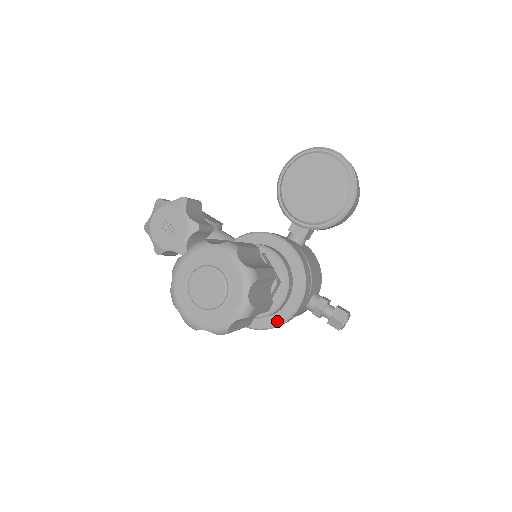
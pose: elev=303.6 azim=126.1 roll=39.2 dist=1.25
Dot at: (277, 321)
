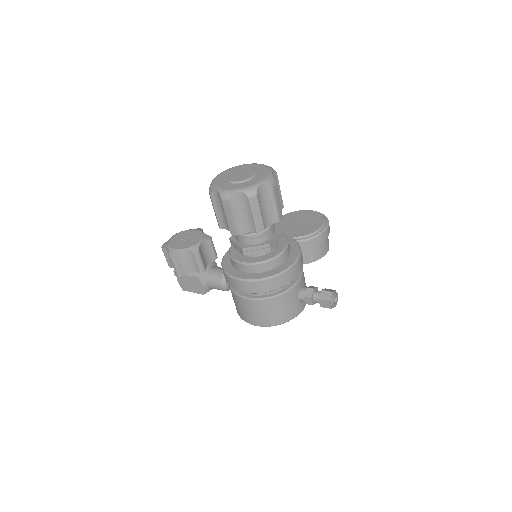
Dot at: (279, 271)
